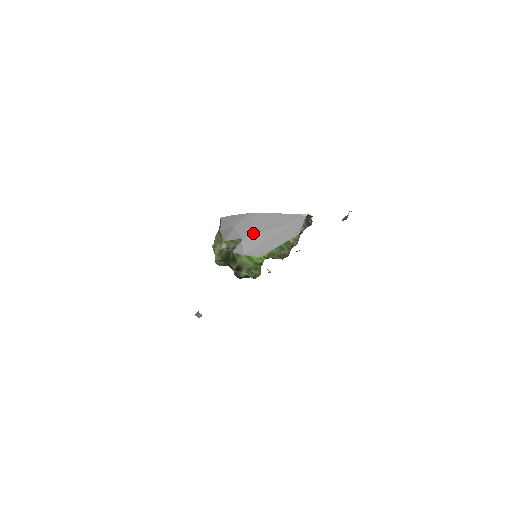
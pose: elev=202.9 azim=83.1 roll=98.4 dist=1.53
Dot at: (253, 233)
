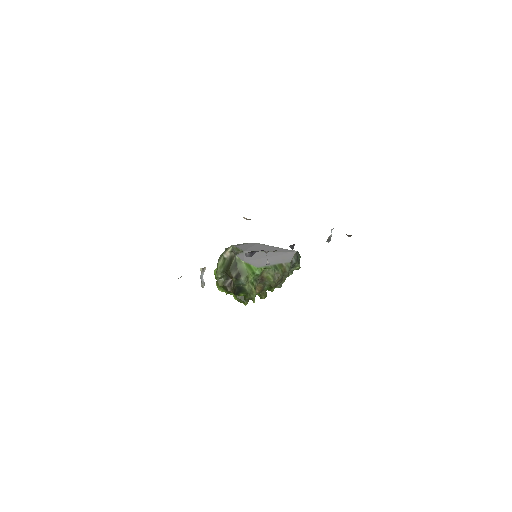
Dot at: (253, 250)
